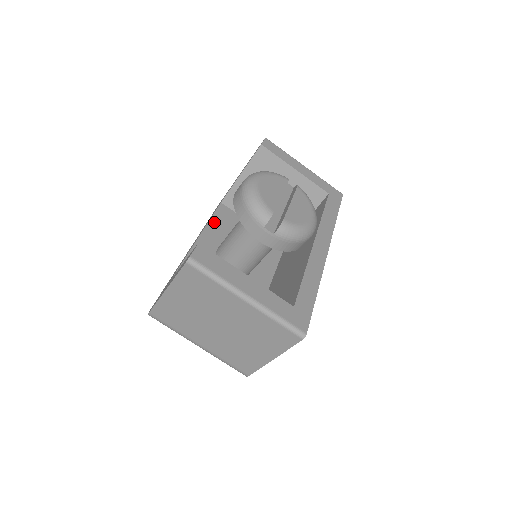
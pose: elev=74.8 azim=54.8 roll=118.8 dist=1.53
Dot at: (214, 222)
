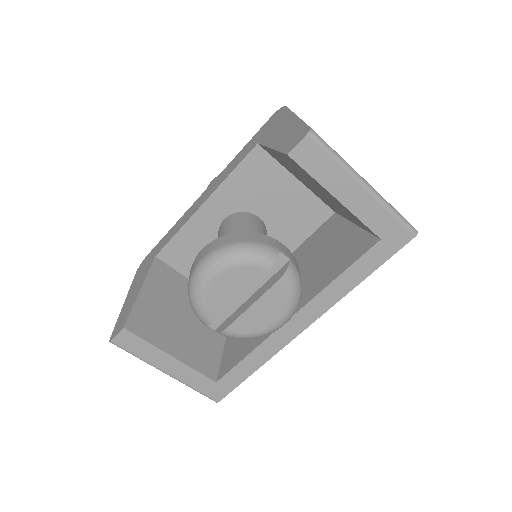
Dot at: (233, 180)
